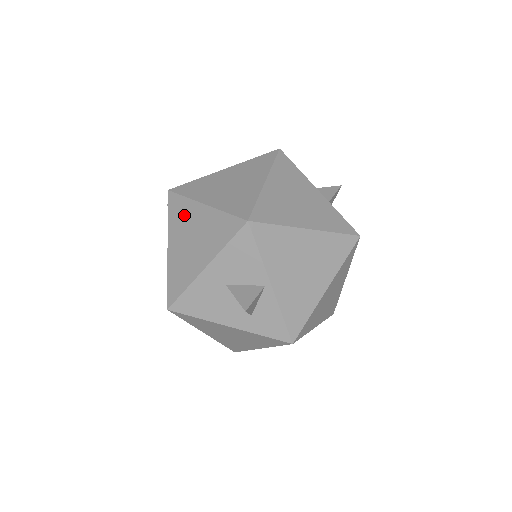
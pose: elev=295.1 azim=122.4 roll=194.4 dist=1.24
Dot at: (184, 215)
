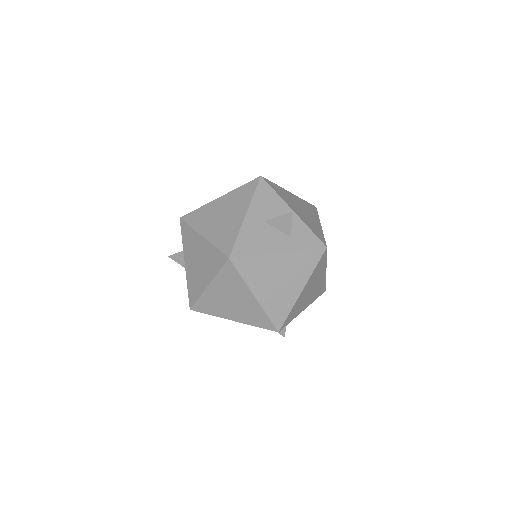
Dot at: (206, 213)
